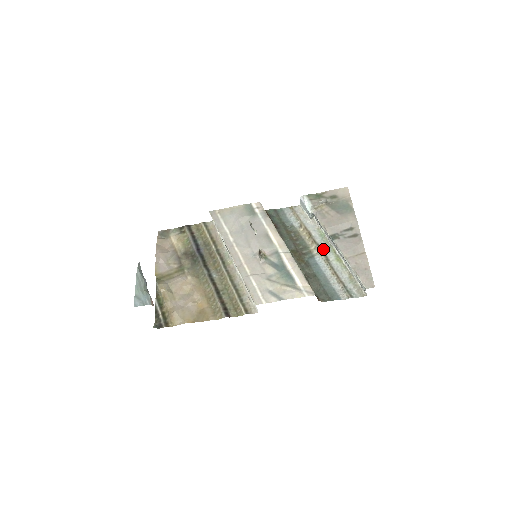
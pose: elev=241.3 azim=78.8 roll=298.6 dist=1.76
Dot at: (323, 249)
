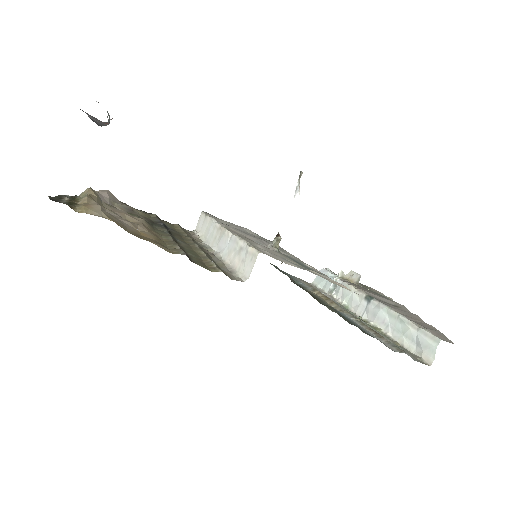
Dot at: occluded
